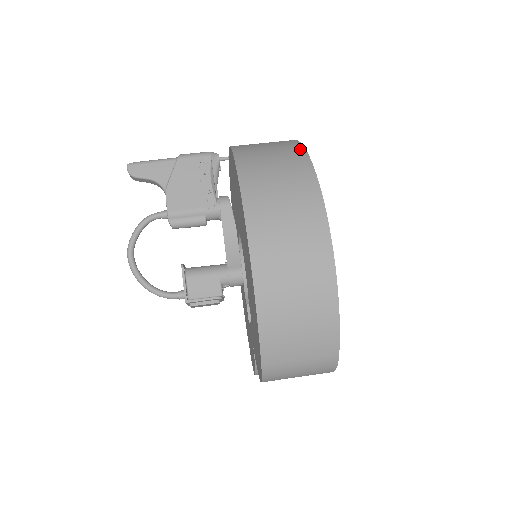
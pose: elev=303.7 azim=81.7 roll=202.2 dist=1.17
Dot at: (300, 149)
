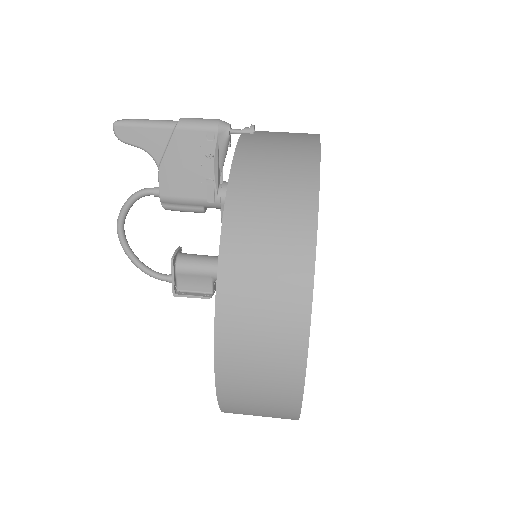
Dot at: (311, 220)
